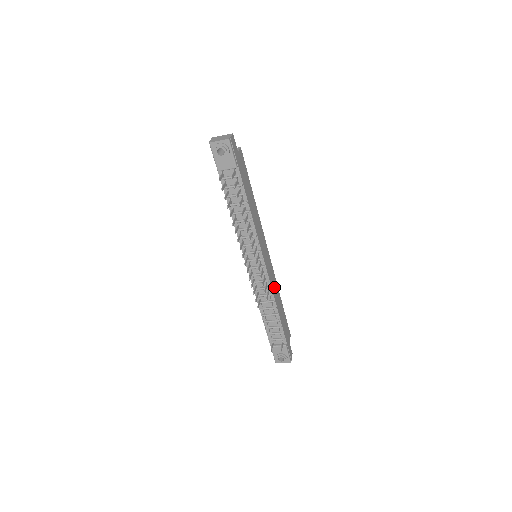
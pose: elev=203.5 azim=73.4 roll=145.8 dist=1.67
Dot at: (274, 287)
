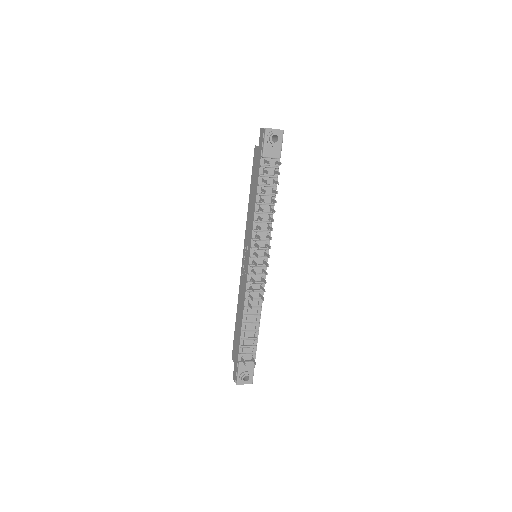
Dot at: occluded
